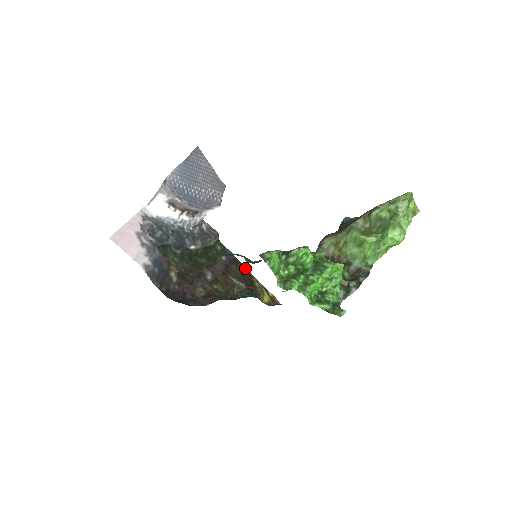
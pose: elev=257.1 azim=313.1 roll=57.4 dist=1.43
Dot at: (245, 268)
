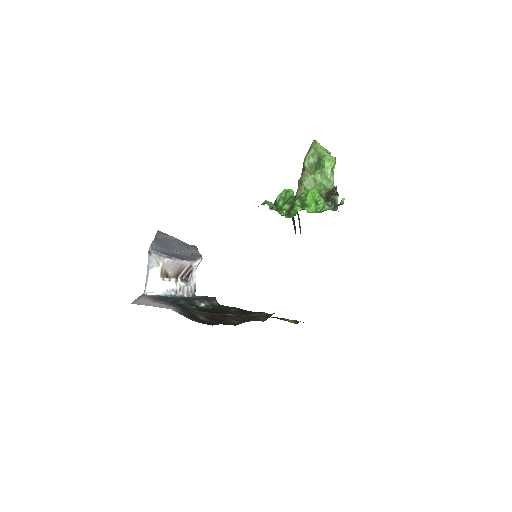
Dot at: occluded
